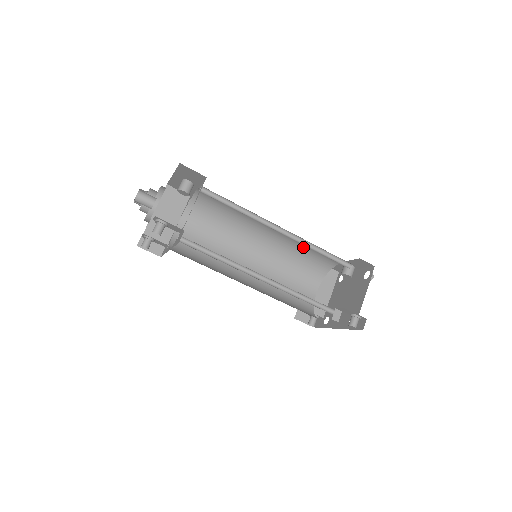
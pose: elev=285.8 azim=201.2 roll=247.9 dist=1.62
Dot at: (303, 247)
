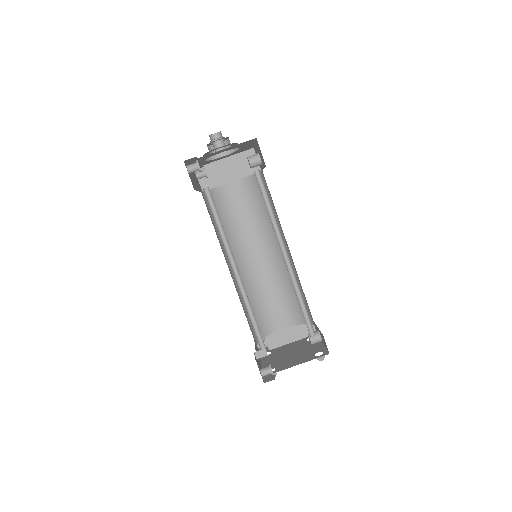
Dot at: (300, 286)
